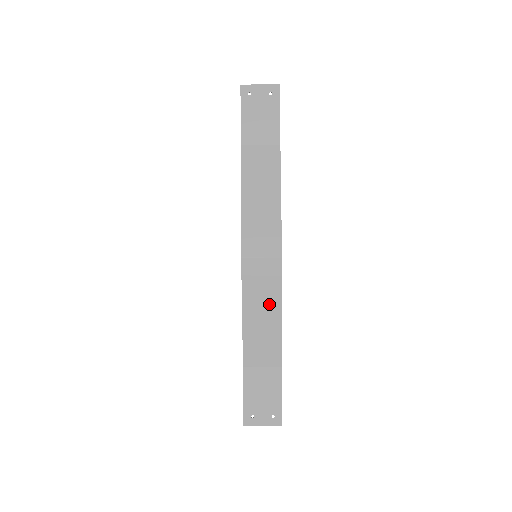
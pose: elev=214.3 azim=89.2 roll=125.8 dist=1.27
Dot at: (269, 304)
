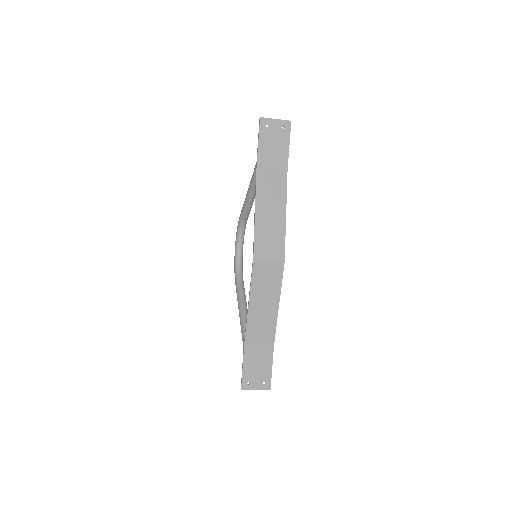
Dot at: (270, 297)
